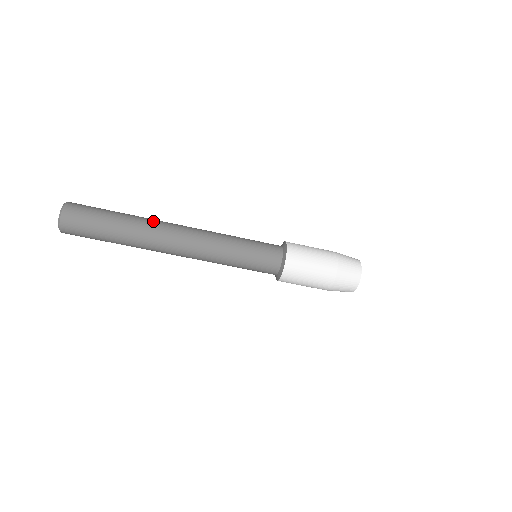
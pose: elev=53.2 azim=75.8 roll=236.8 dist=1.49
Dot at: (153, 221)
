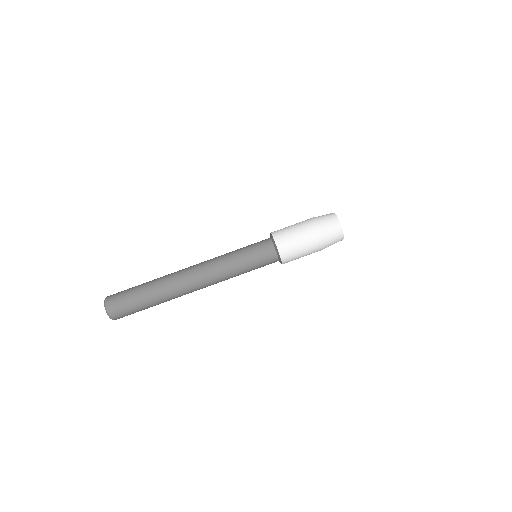
Dot at: occluded
